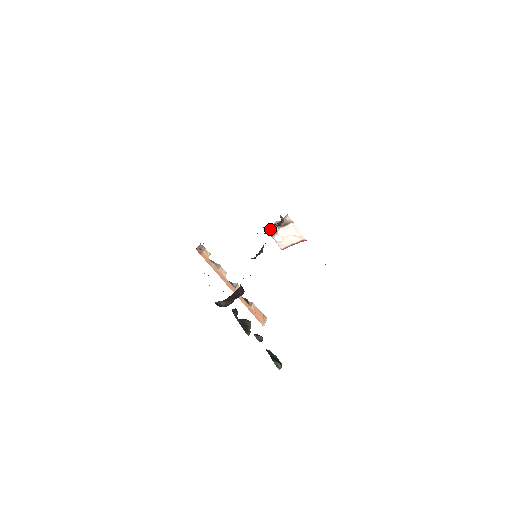
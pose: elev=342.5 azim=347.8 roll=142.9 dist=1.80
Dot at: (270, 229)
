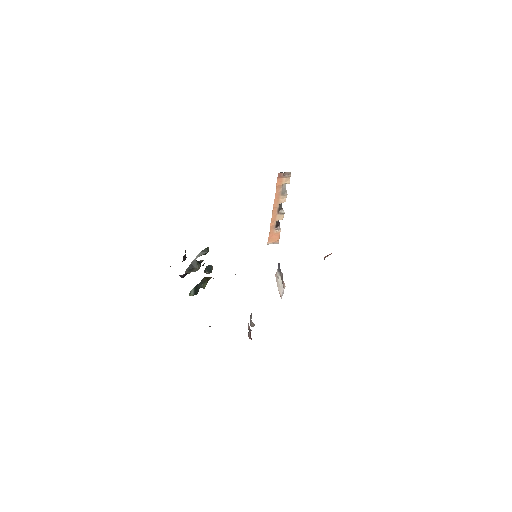
Dot at: occluded
